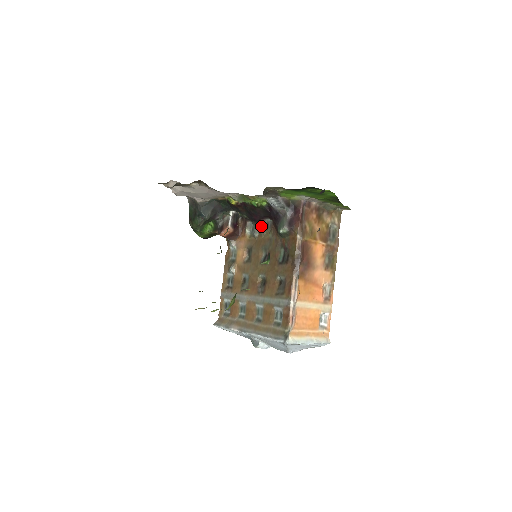
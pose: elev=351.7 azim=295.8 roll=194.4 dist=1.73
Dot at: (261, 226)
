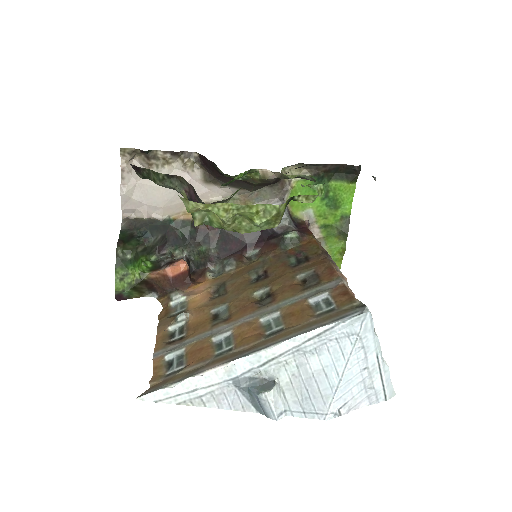
Dot at: (240, 258)
